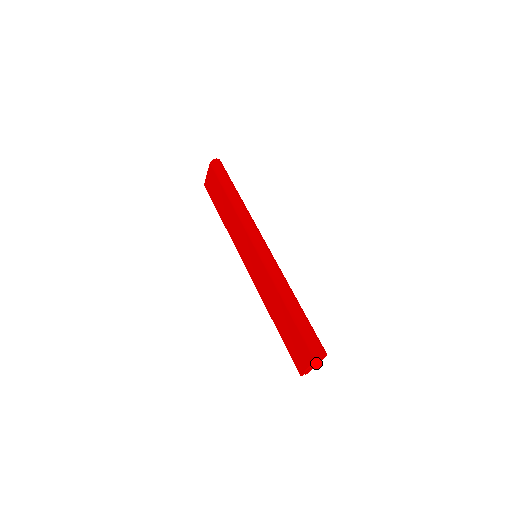
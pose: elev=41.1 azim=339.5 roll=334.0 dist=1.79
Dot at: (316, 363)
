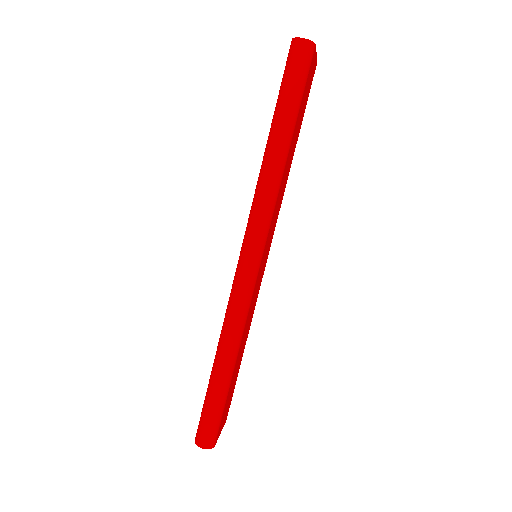
Dot at: occluded
